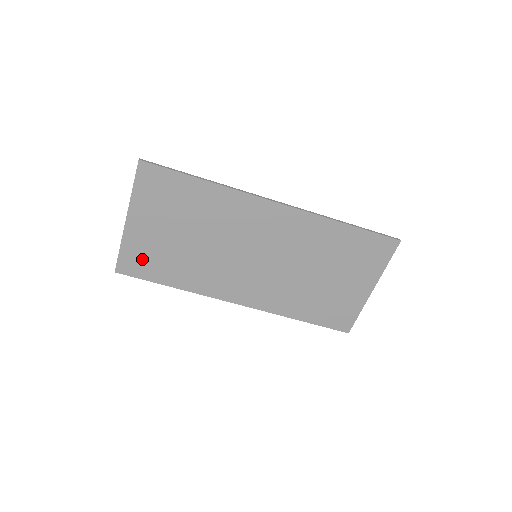
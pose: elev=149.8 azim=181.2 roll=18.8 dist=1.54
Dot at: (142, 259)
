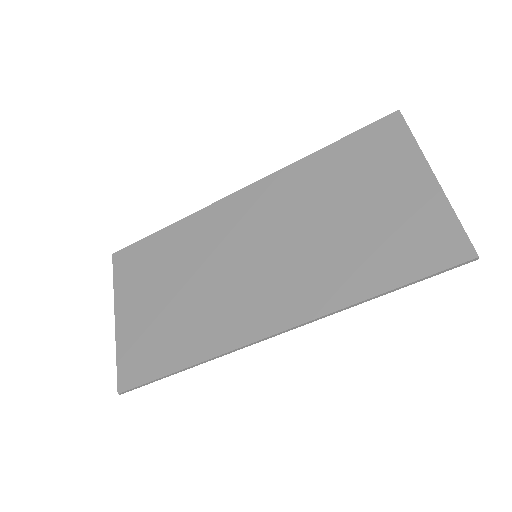
Dot at: (141, 353)
